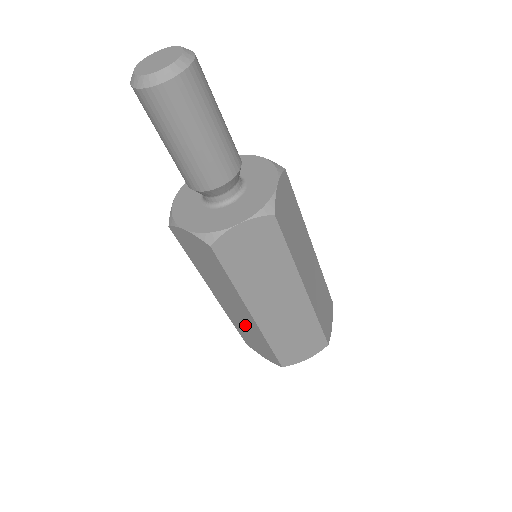
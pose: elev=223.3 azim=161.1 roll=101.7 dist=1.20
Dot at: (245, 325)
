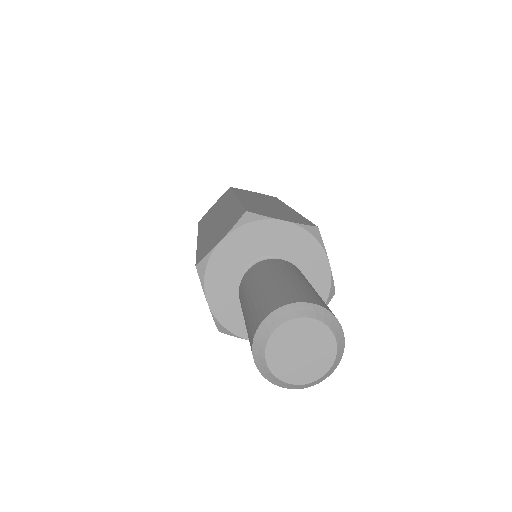
Dot at: occluded
